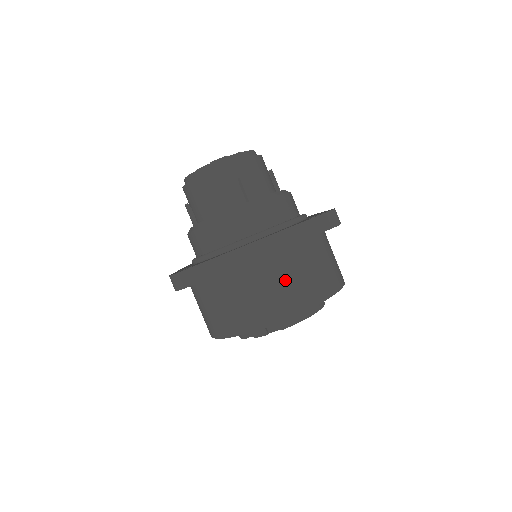
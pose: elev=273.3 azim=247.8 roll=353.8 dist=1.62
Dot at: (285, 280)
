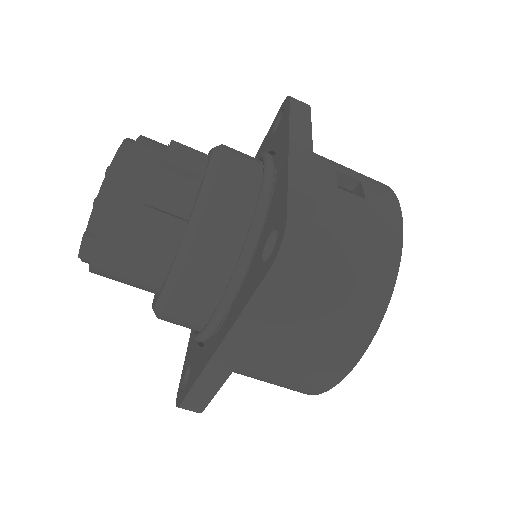
Dot at: (301, 348)
